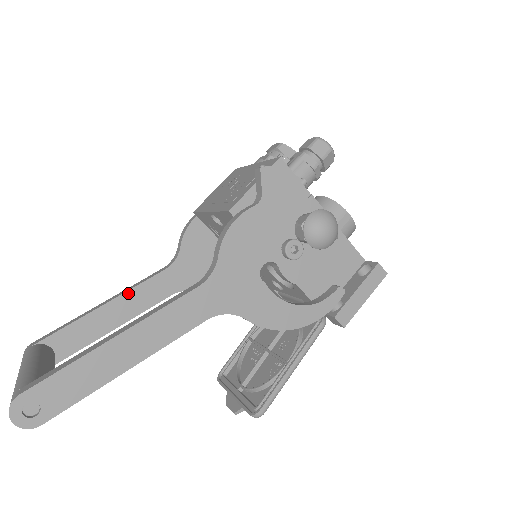
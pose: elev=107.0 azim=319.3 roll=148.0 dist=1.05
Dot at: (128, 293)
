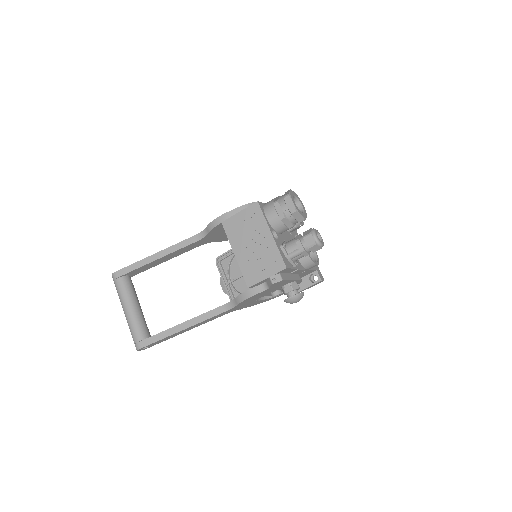
Dot at: (173, 253)
